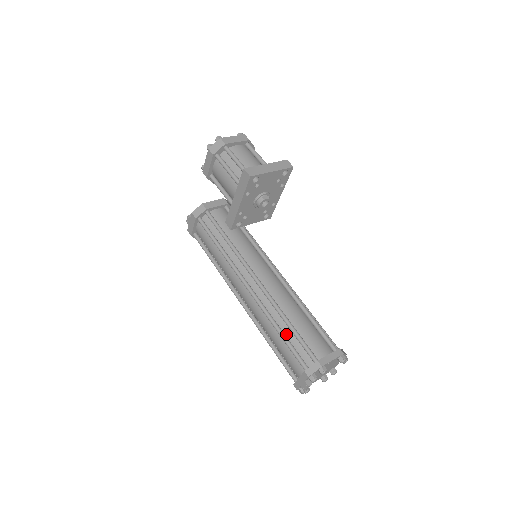
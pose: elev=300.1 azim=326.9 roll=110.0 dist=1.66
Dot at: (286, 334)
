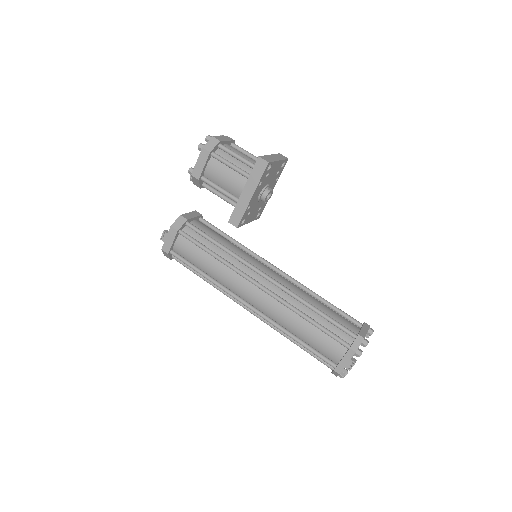
Dot at: (316, 321)
